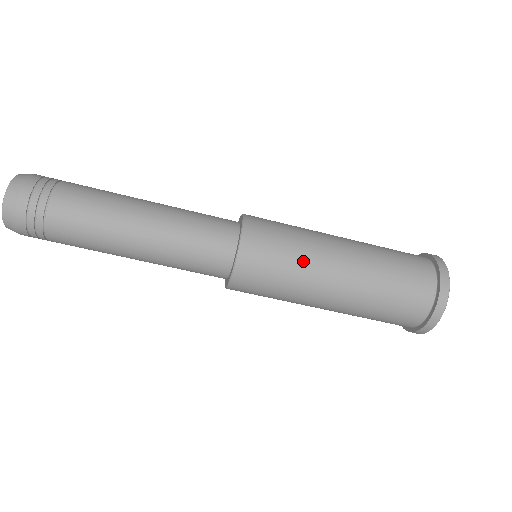
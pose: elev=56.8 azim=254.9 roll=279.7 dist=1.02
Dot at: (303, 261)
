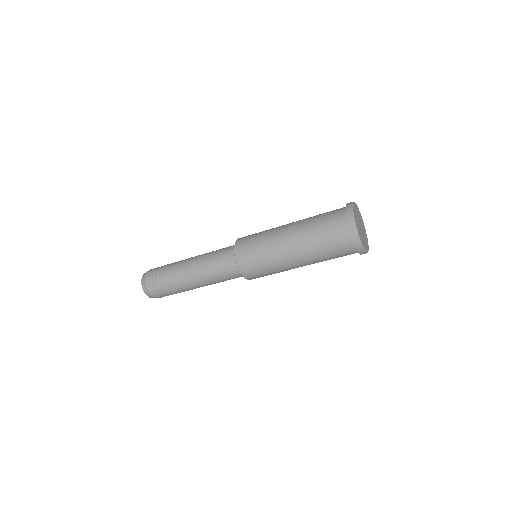
Dot at: (274, 265)
